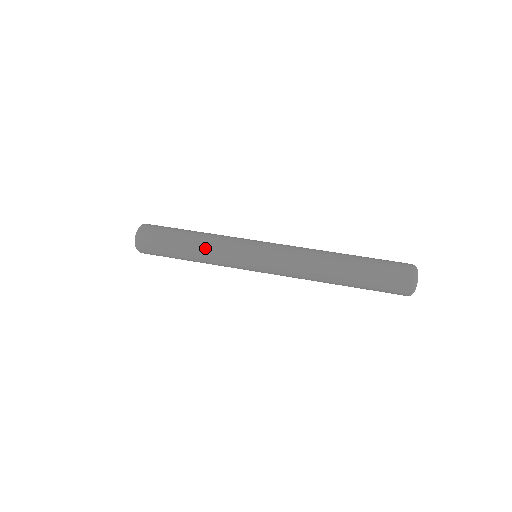
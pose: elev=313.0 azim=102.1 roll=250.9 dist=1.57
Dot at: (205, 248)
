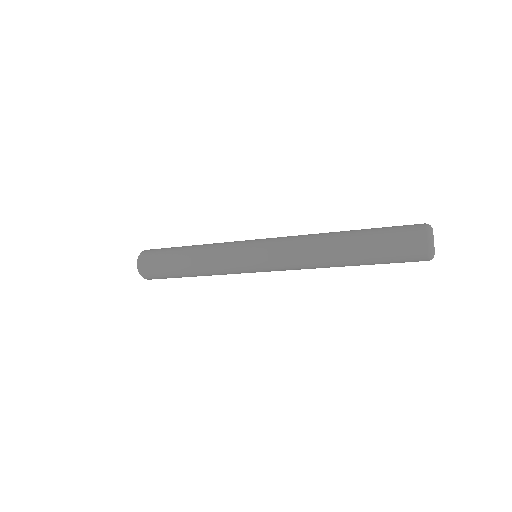
Dot at: occluded
